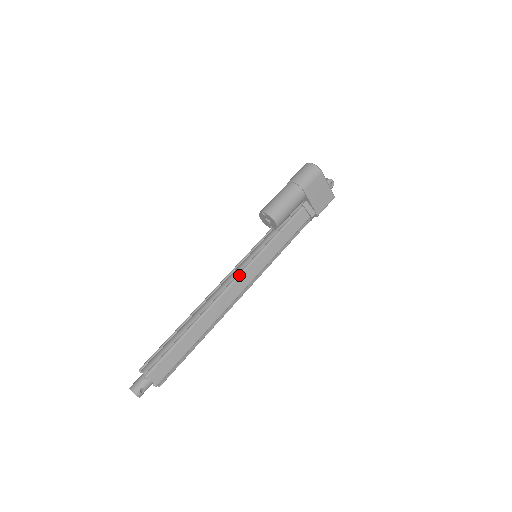
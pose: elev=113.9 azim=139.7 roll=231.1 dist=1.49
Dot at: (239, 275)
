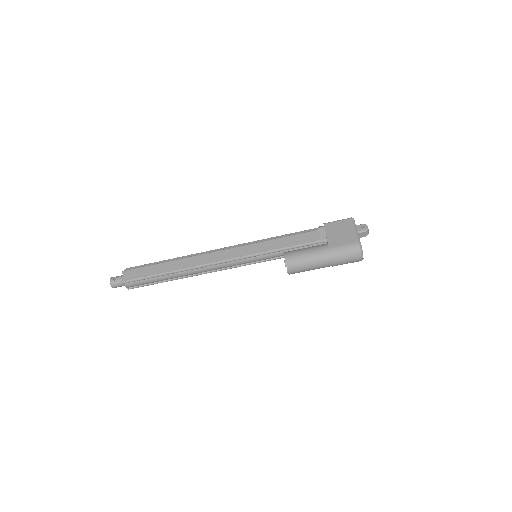
Dot at: occluded
